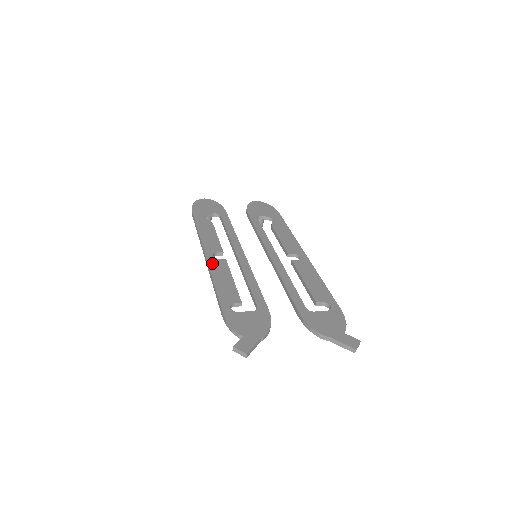
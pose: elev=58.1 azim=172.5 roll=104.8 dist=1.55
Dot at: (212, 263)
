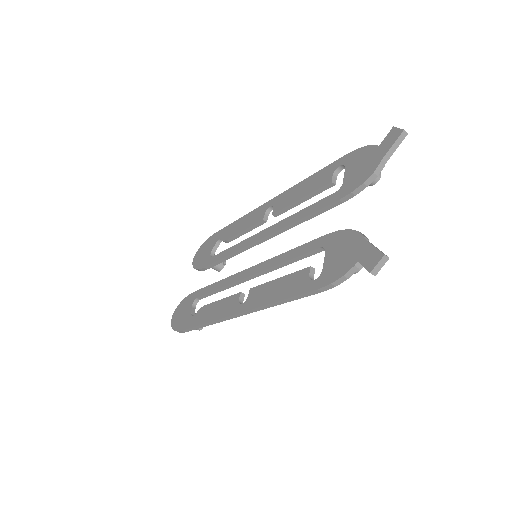
Dot at: (250, 305)
